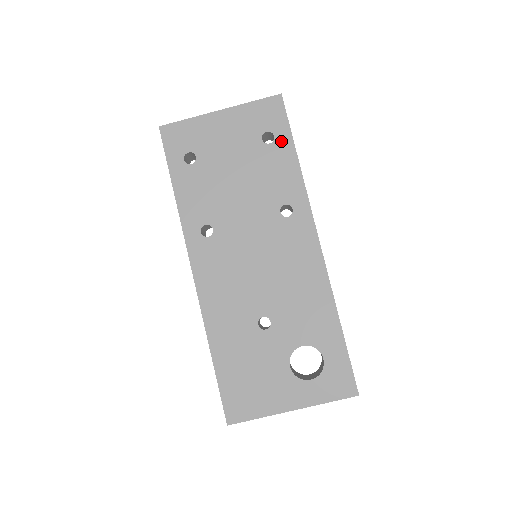
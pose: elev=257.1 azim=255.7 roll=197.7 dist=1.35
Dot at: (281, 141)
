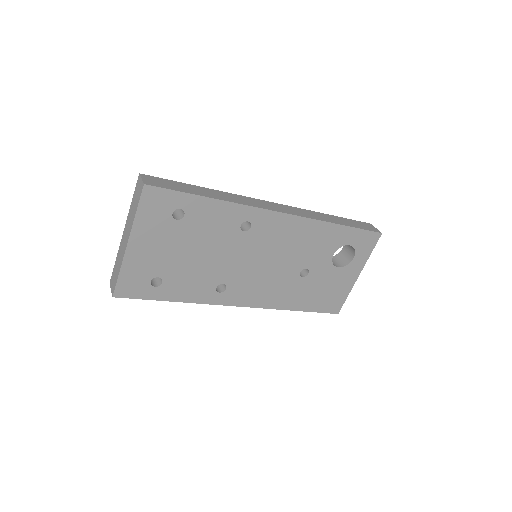
Dot at: (188, 205)
